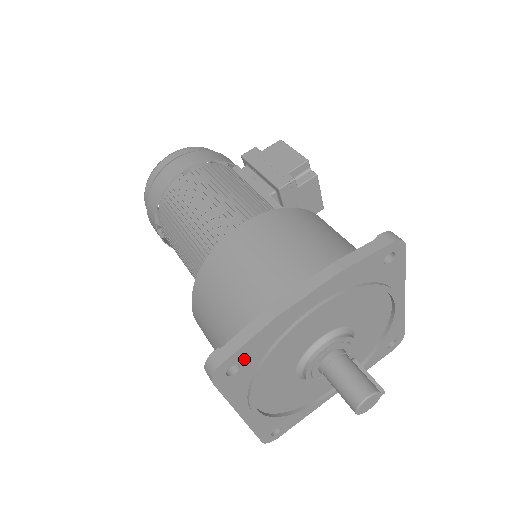
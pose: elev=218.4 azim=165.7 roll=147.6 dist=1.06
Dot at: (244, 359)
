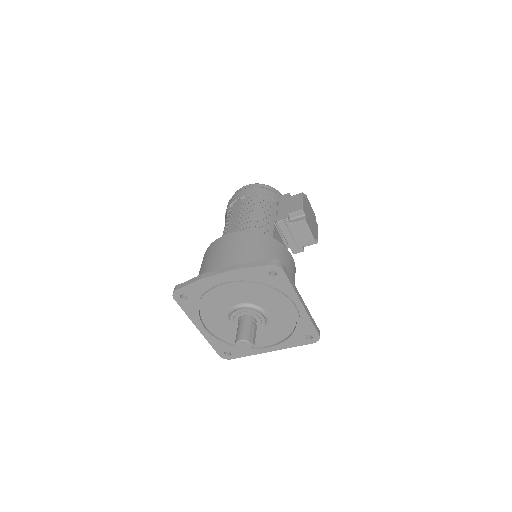
Dot at: (189, 294)
